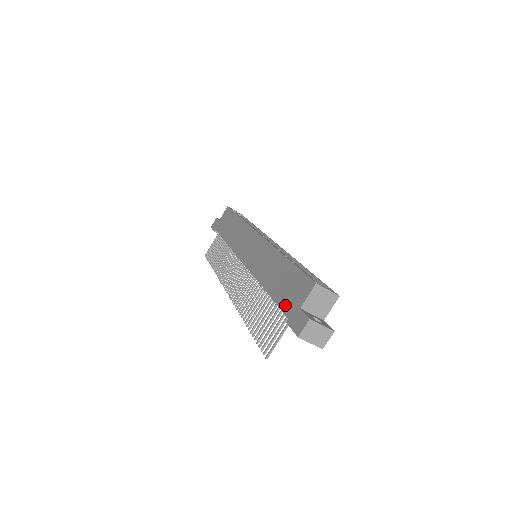
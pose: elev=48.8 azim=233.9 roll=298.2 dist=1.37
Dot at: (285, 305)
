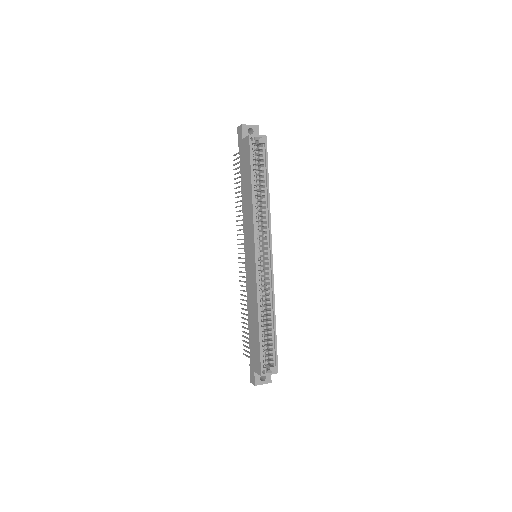
Dot at: (251, 354)
